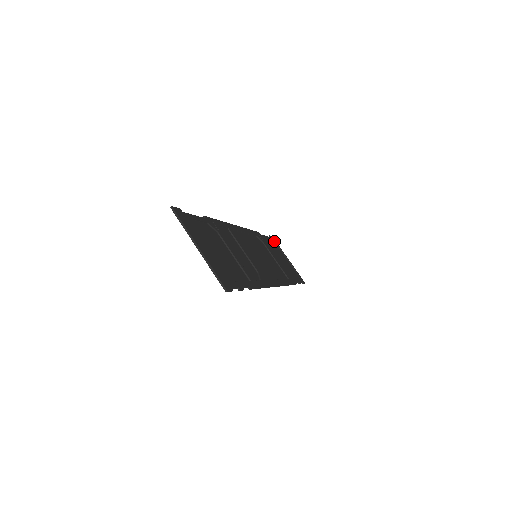
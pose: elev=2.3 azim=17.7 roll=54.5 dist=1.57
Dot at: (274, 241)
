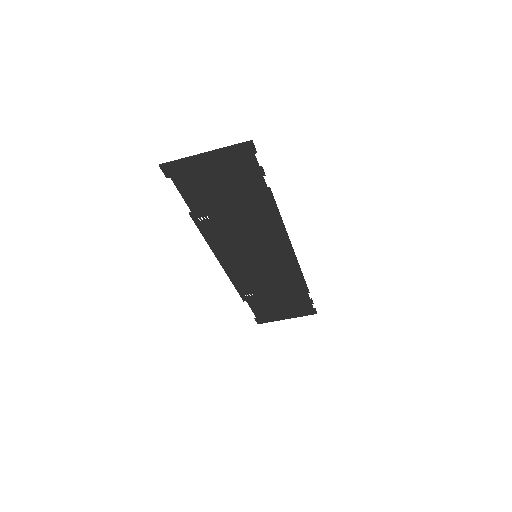
Dot at: (263, 322)
